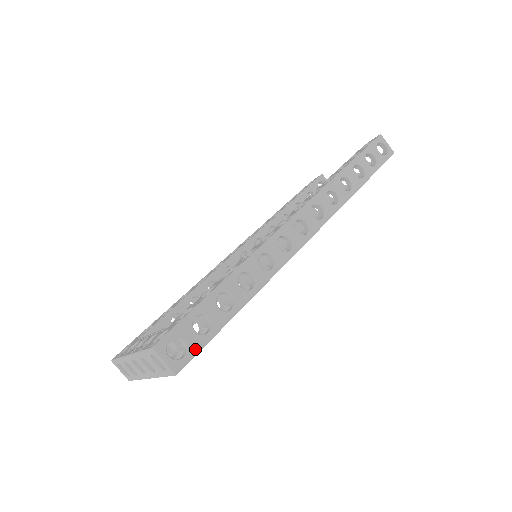
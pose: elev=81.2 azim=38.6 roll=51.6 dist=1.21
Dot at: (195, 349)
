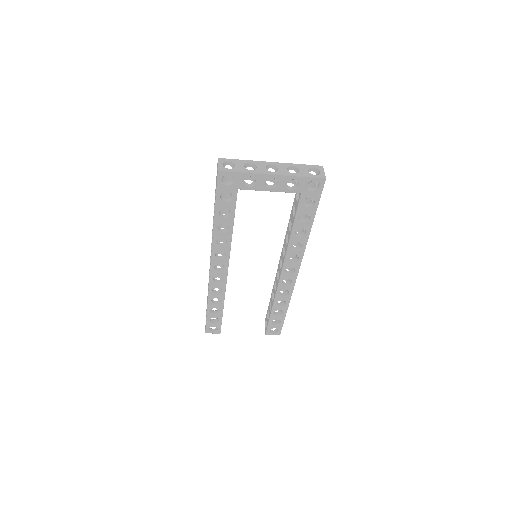
Dot at: occluded
